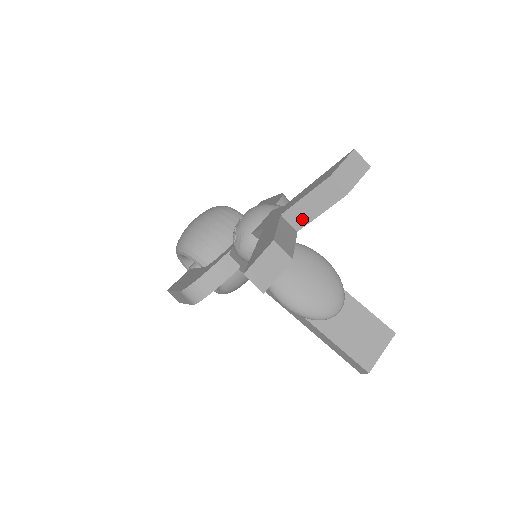
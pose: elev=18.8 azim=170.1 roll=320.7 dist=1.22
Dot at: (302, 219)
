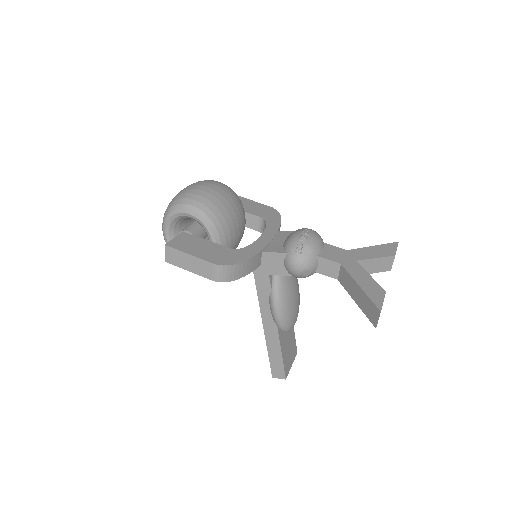
Dot at: occluded
